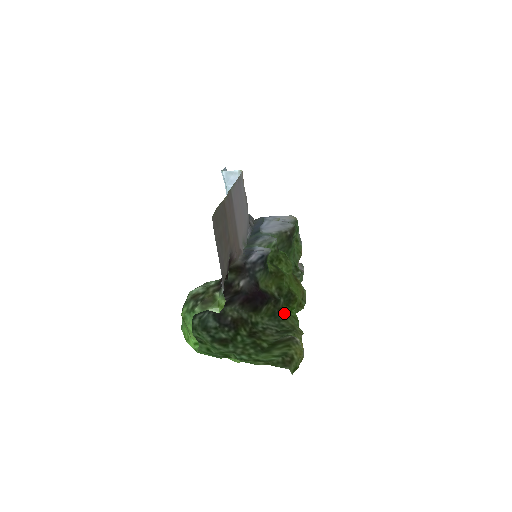
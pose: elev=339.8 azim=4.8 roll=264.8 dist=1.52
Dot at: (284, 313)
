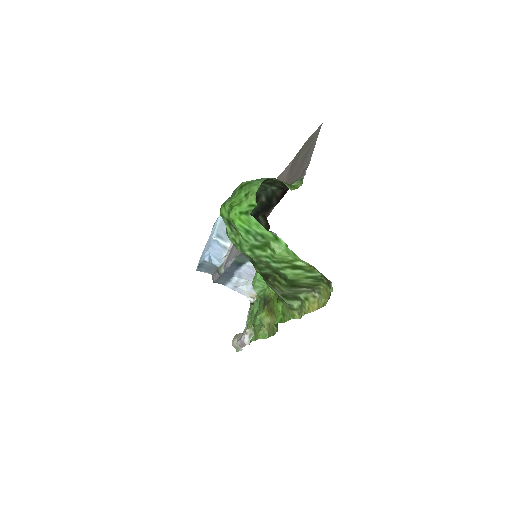
Dot at: occluded
